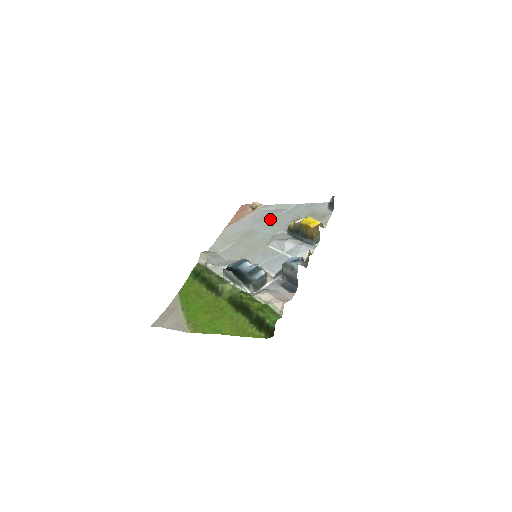
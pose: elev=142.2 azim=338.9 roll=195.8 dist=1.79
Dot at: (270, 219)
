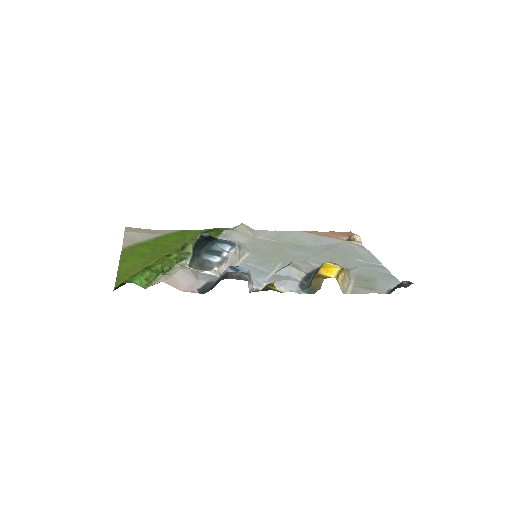
Dot at: (337, 253)
